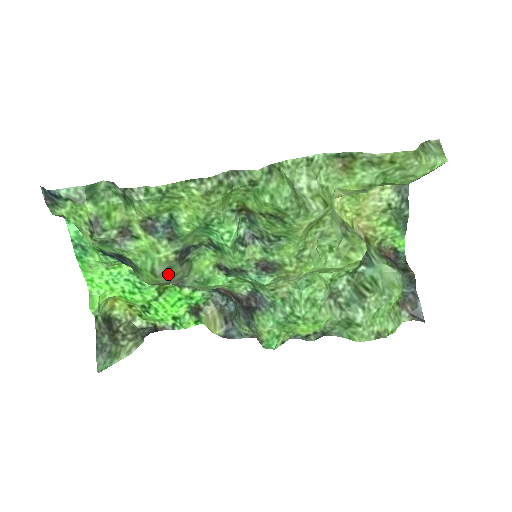
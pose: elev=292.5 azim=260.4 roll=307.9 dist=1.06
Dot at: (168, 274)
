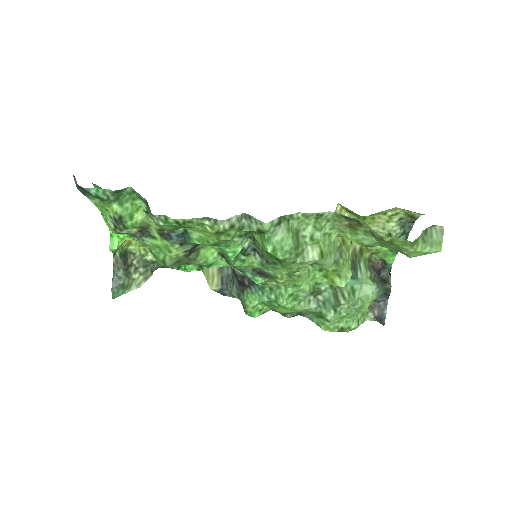
Dot at: (177, 263)
